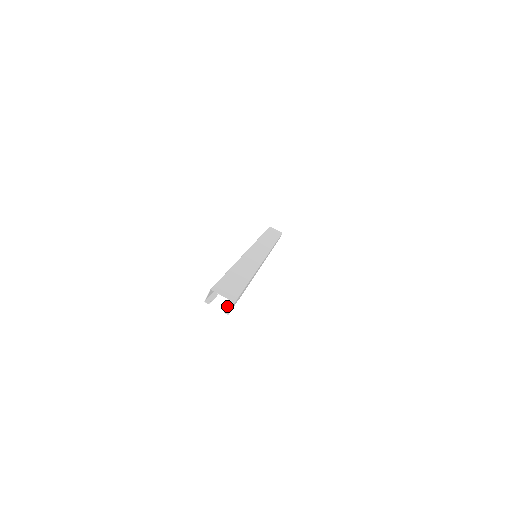
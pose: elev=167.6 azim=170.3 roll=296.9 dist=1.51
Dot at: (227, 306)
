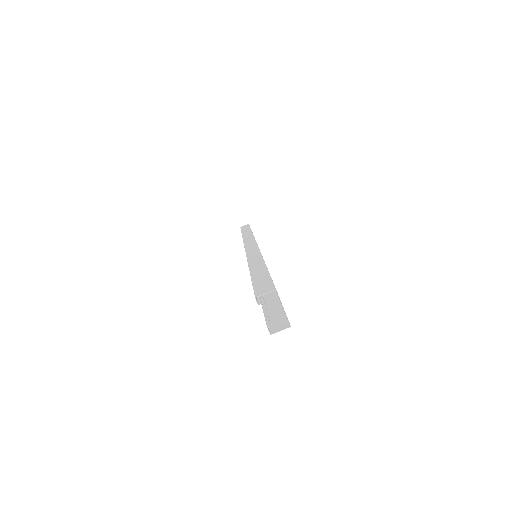
Dot at: occluded
